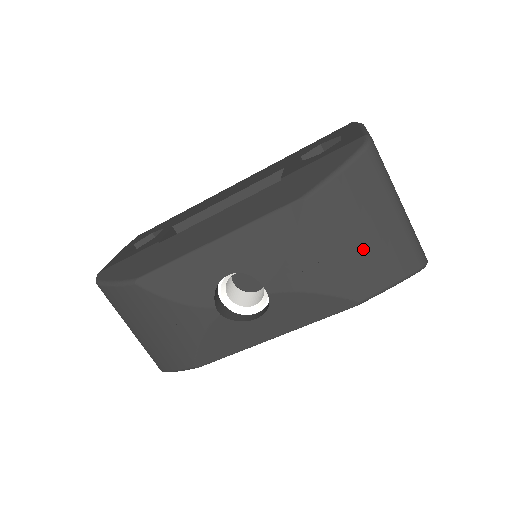
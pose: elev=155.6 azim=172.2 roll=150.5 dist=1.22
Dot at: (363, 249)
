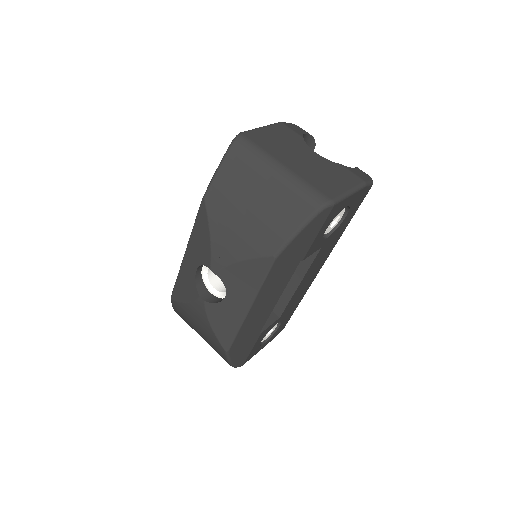
Dot at: (257, 214)
